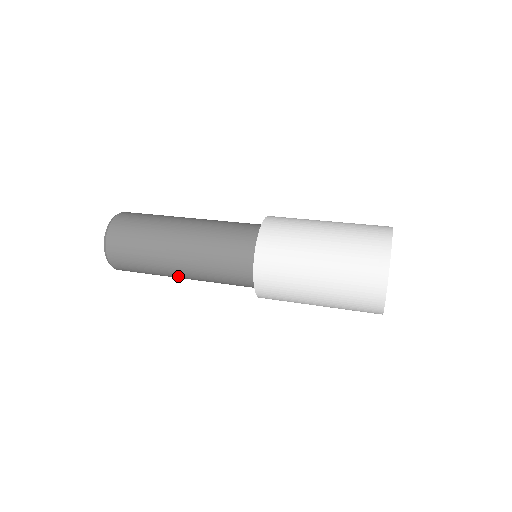
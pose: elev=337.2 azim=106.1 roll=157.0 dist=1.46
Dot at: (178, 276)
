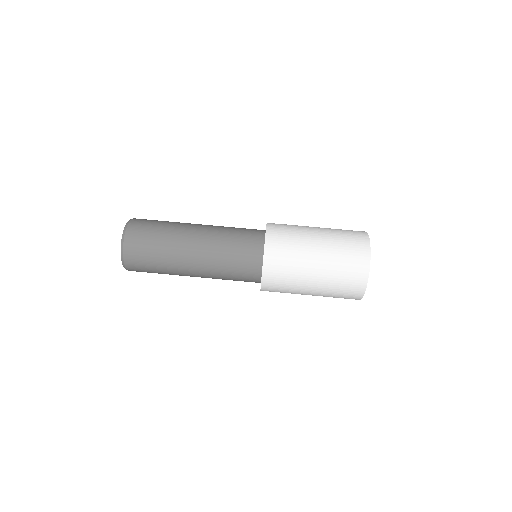
Dot at: occluded
